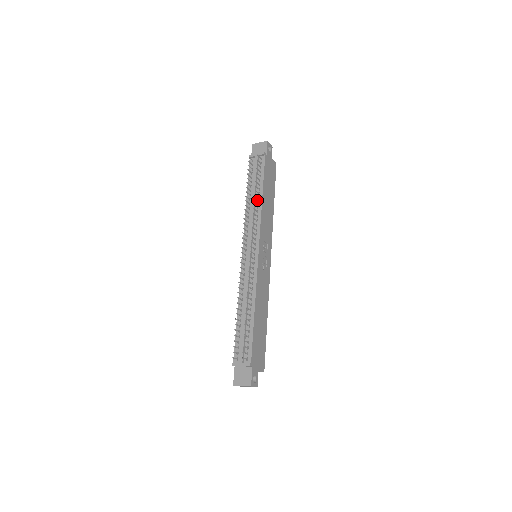
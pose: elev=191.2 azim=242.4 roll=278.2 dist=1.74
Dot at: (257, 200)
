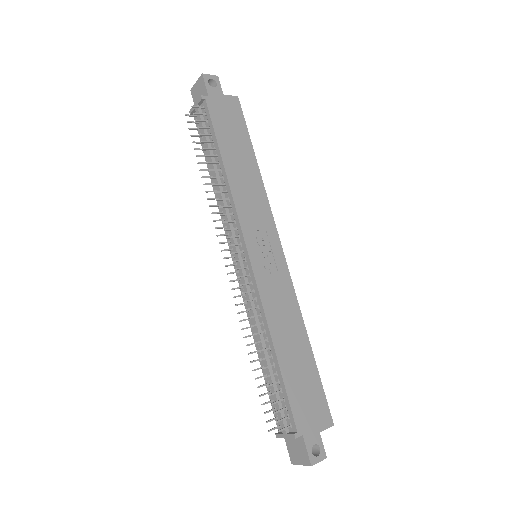
Dot at: (220, 174)
